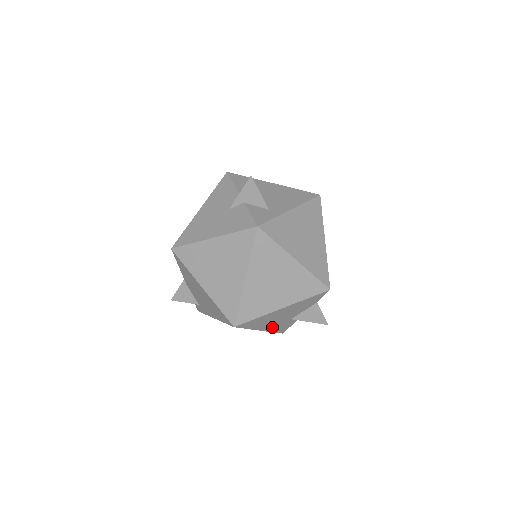
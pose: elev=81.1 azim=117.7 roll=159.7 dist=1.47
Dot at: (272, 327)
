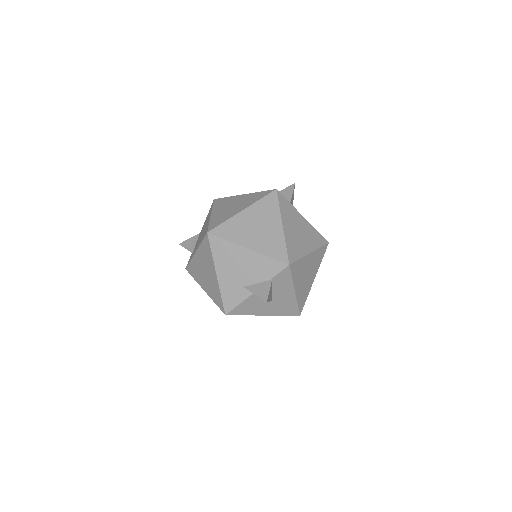
Dot at: (226, 282)
